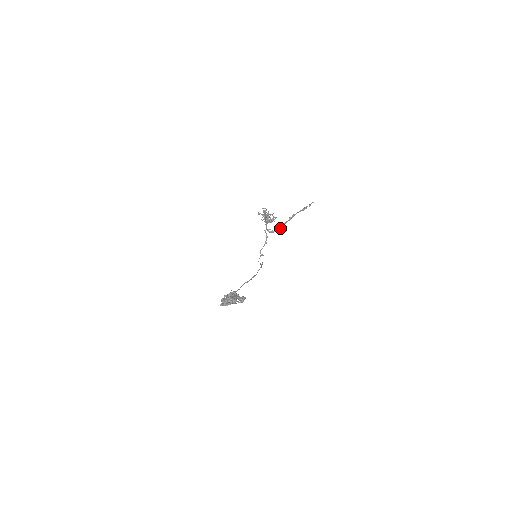
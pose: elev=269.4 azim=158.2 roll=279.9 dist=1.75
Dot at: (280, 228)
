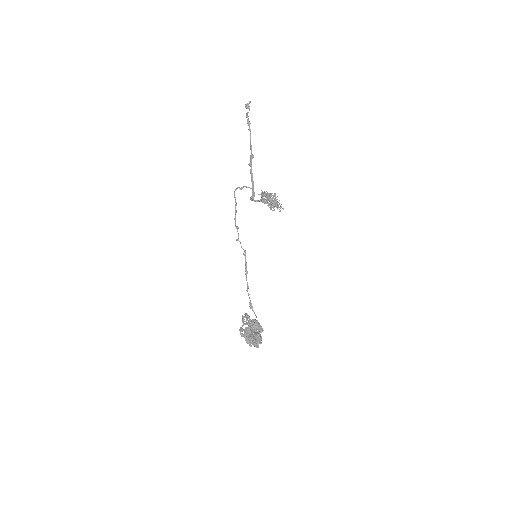
Dot at: occluded
